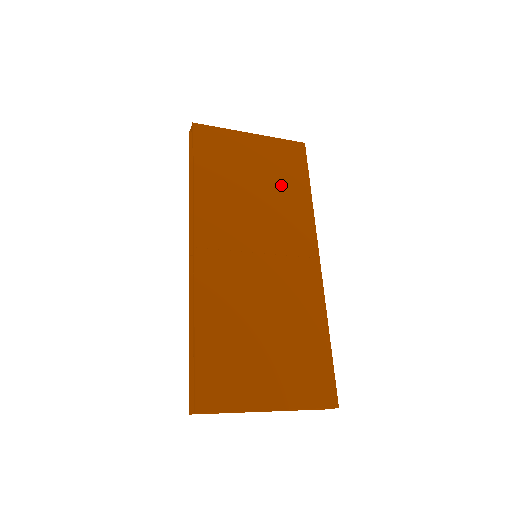
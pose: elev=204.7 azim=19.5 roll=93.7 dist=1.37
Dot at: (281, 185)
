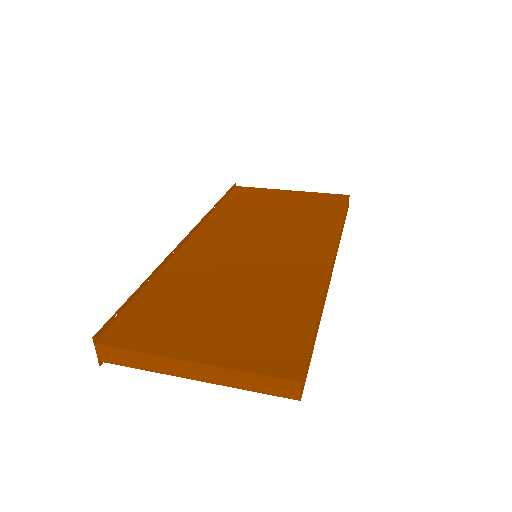
Dot at: (308, 214)
